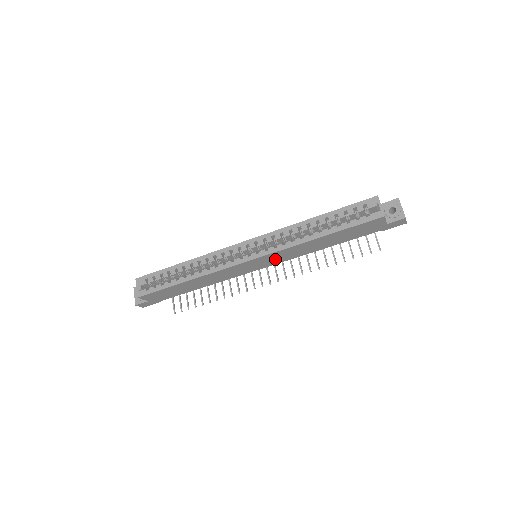
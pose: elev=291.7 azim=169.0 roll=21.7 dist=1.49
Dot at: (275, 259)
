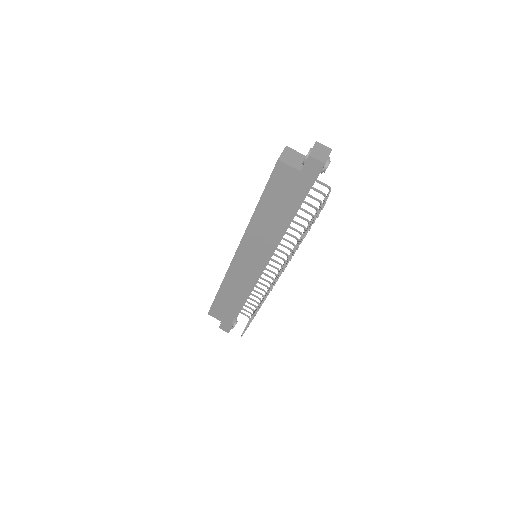
Dot at: (256, 251)
